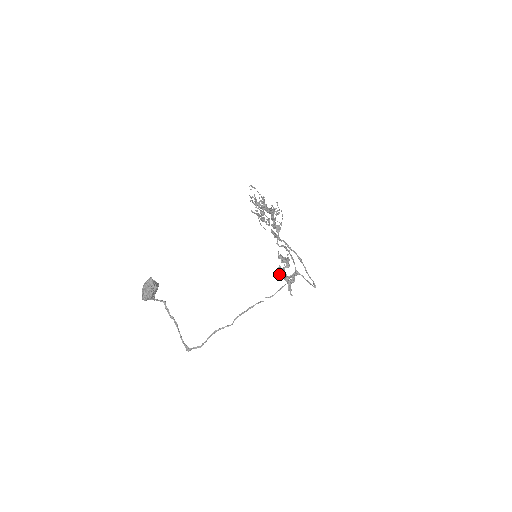
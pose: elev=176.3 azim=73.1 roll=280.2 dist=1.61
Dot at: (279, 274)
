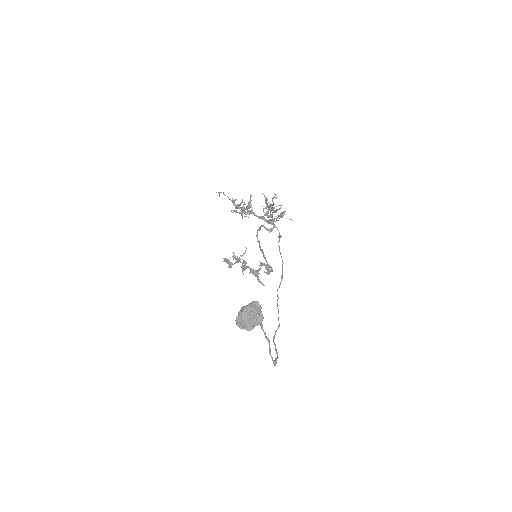
Dot at: (243, 273)
